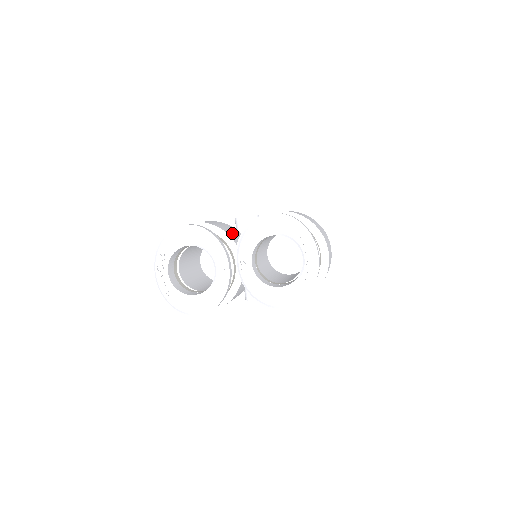
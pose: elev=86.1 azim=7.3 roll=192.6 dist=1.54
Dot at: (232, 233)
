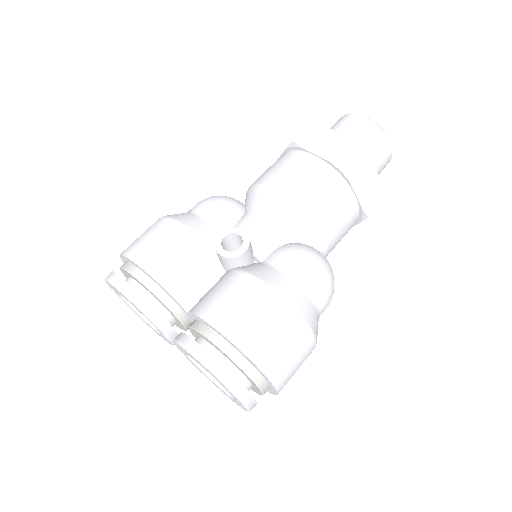
Dot at: (191, 286)
